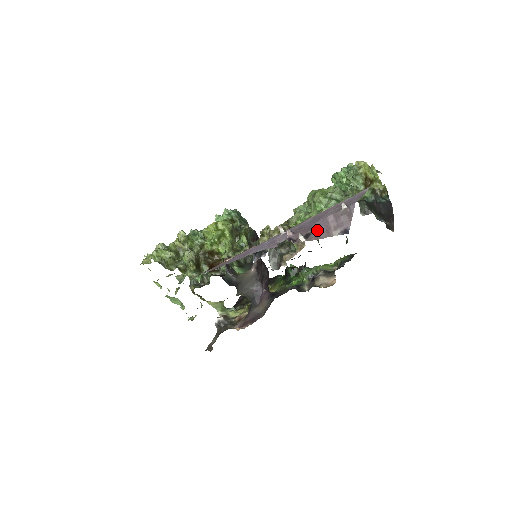
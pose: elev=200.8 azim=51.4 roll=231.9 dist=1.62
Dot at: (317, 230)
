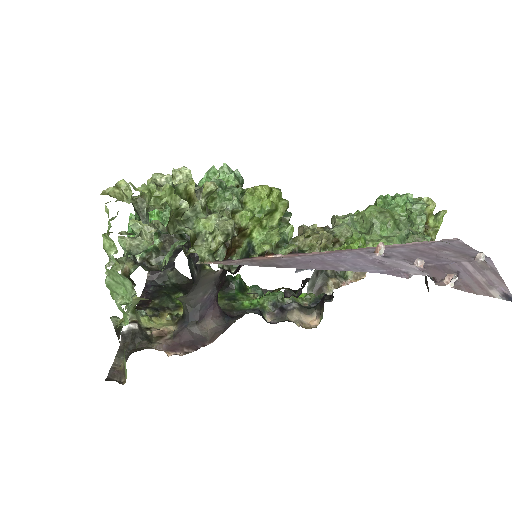
Dot at: (461, 277)
